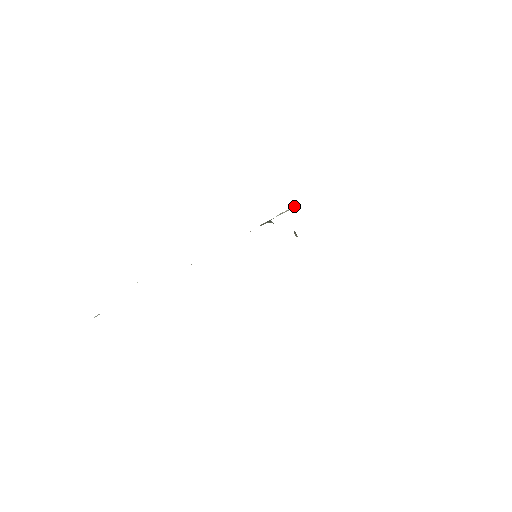
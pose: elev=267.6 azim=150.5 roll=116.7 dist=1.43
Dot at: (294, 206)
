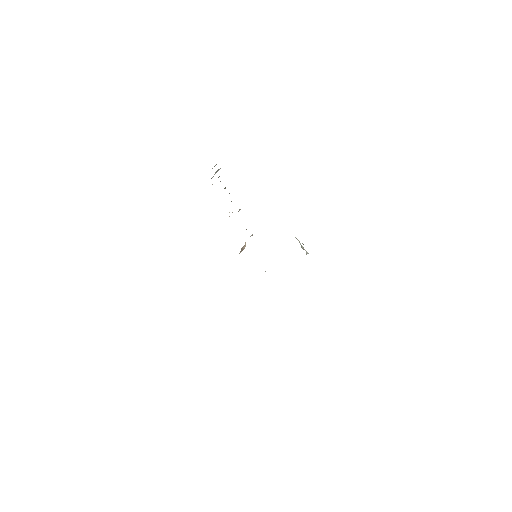
Dot at: occluded
